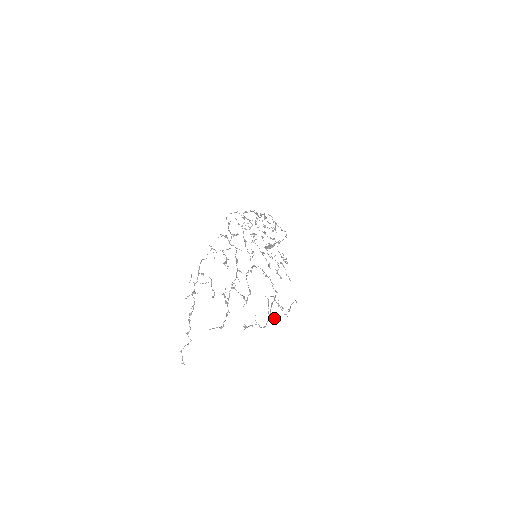
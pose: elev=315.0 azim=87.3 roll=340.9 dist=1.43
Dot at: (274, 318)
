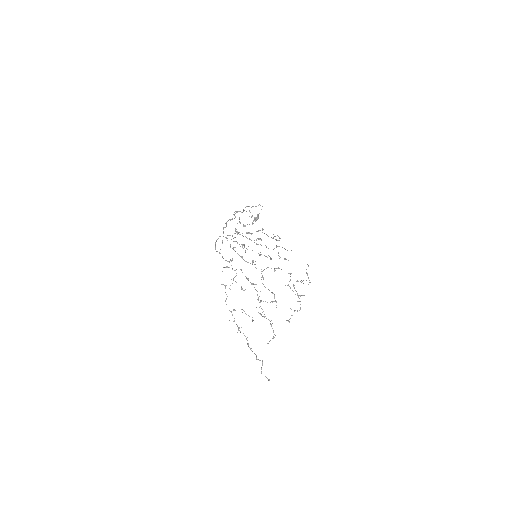
Dot at: (302, 295)
